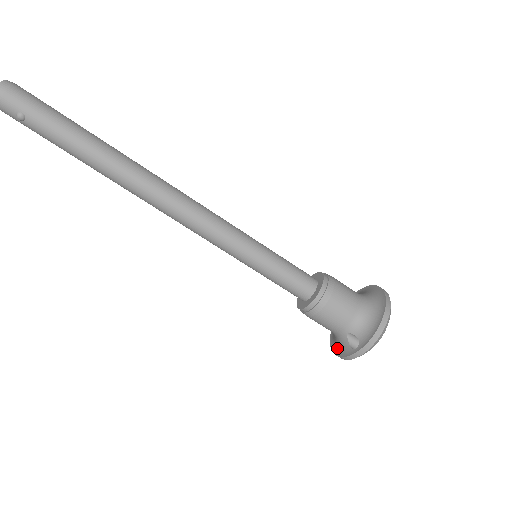
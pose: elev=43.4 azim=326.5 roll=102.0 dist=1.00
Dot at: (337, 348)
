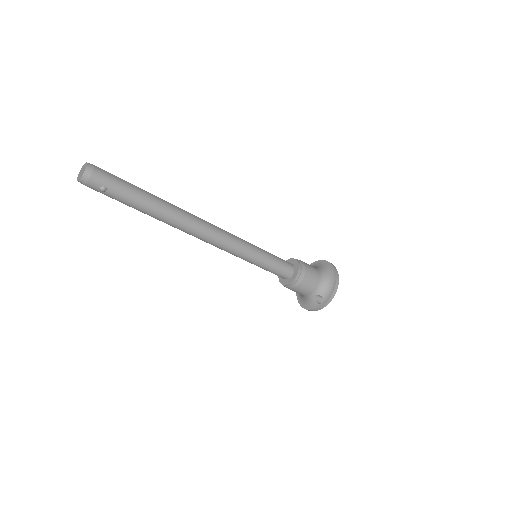
Dot at: (306, 305)
